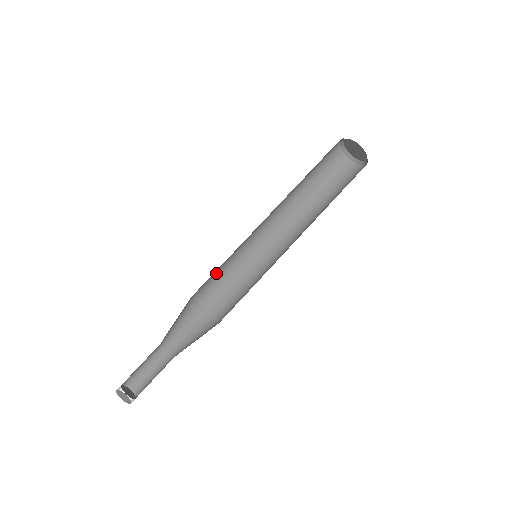
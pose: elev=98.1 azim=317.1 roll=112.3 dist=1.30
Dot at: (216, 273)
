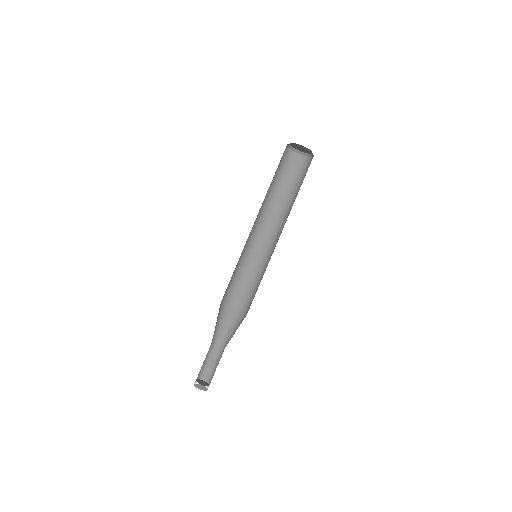
Dot at: (236, 280)
